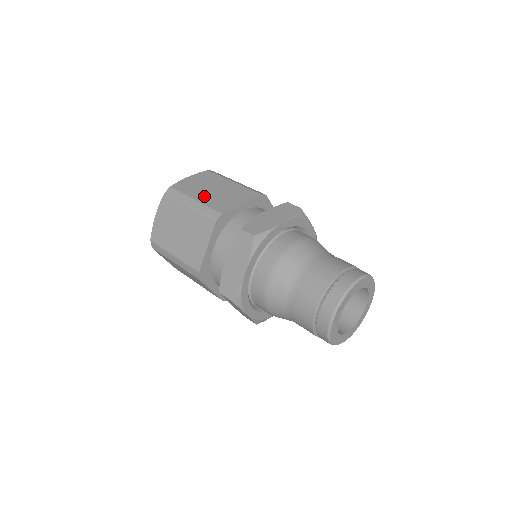
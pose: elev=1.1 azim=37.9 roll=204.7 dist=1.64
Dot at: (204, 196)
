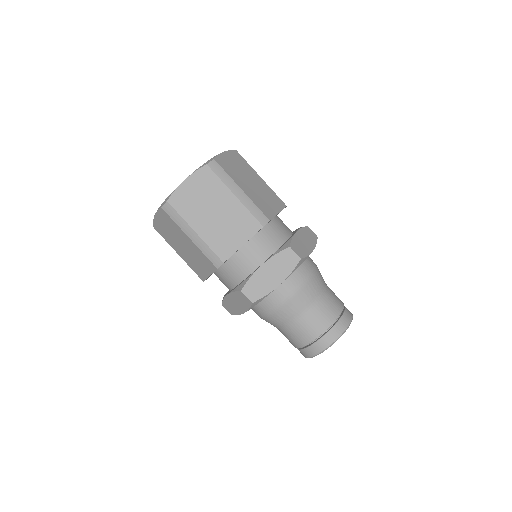
Dot at: (205, 226)
